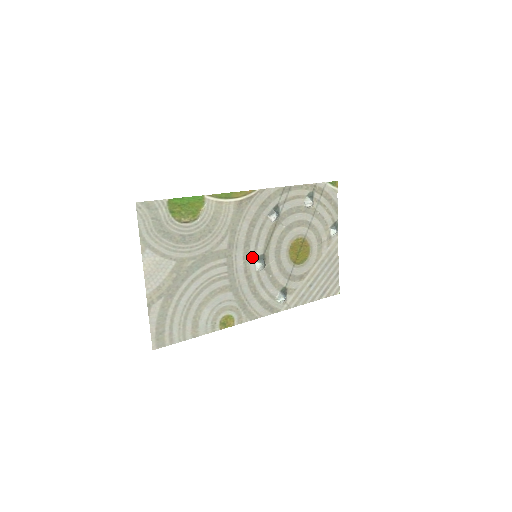
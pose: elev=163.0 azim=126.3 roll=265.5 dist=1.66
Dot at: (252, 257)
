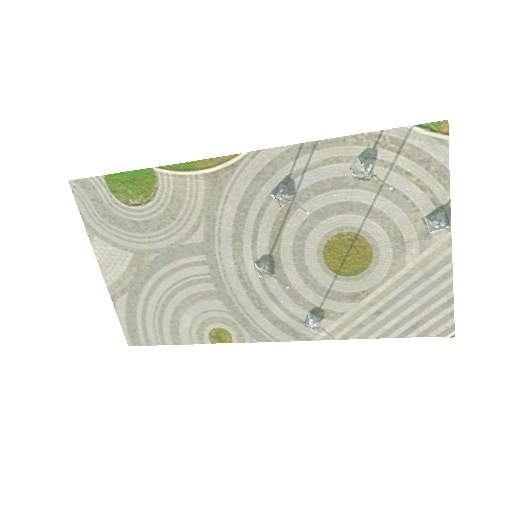
Dot at: (249, 257)
